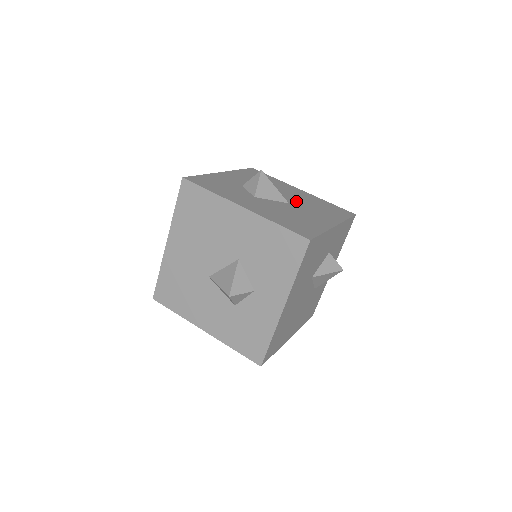
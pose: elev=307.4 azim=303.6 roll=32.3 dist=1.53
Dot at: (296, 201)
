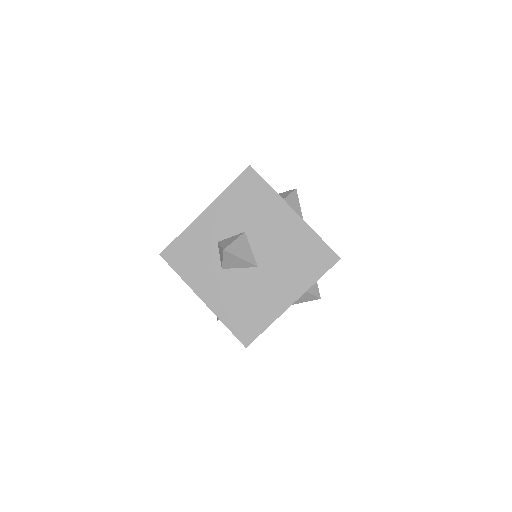
Dot at: (270, 256)
